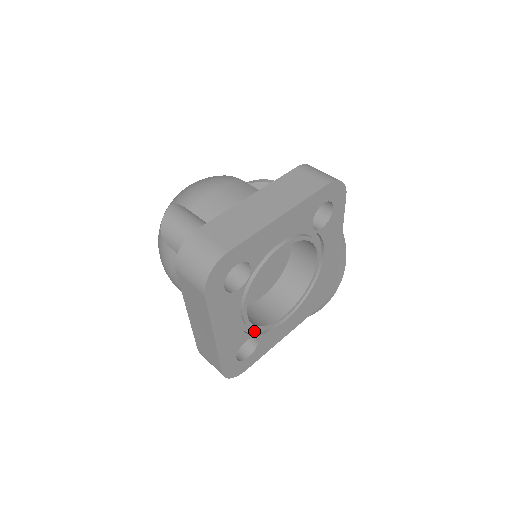
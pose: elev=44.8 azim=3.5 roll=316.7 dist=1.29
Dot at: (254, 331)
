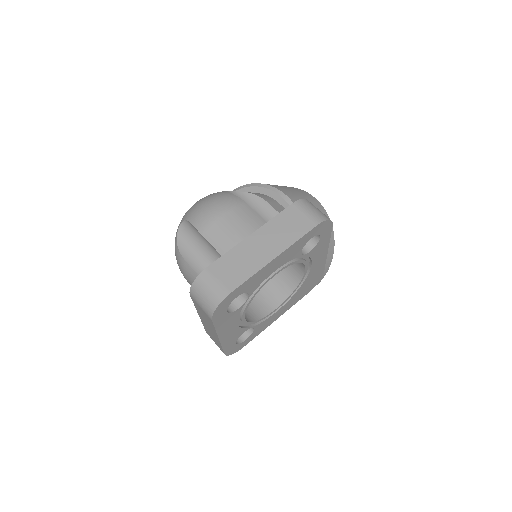
Dot at: occluded
